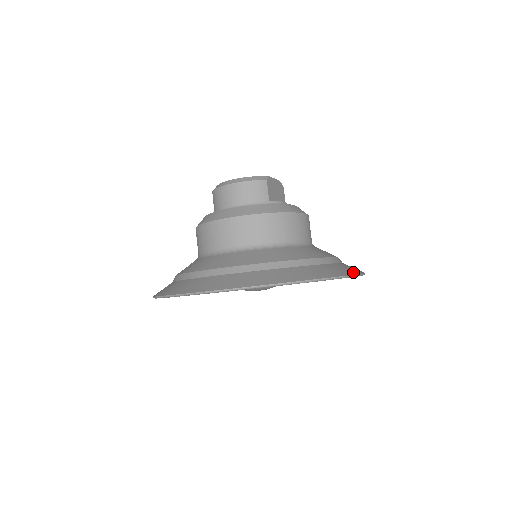
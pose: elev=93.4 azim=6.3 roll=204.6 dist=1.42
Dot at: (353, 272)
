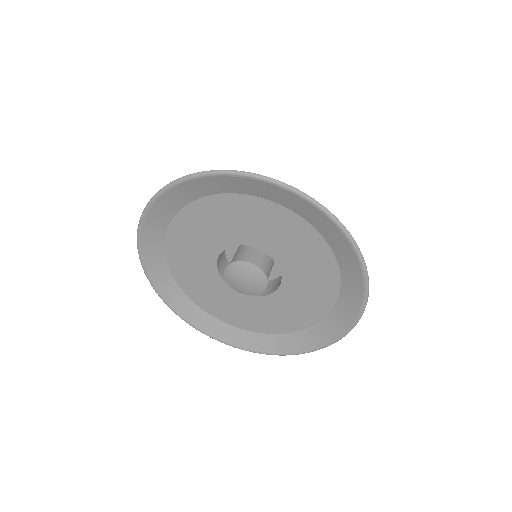
Dot at: (305, 196)
